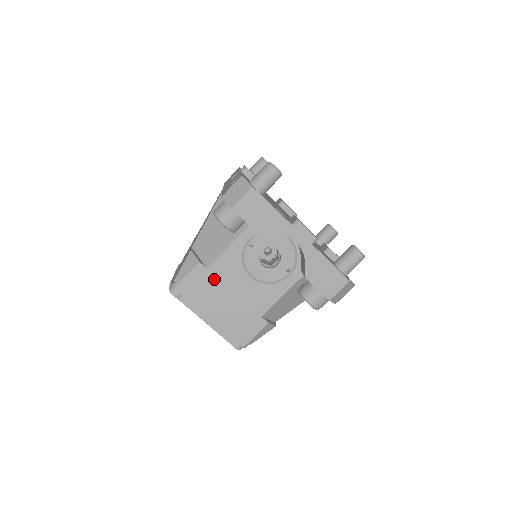
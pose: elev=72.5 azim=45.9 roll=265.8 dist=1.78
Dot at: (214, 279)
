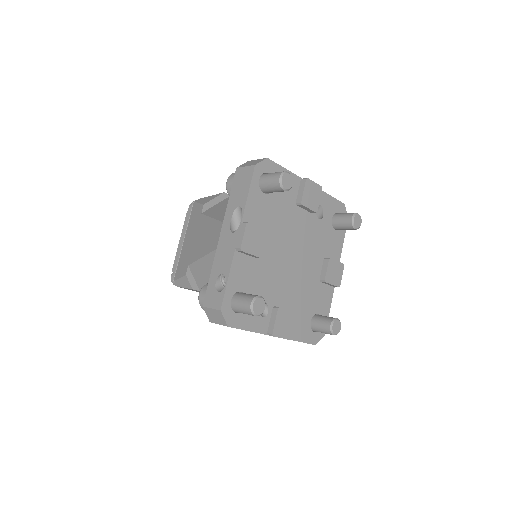
Dot at: occluded
